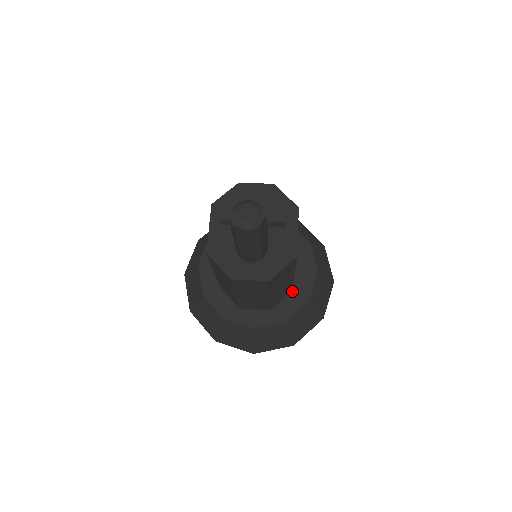
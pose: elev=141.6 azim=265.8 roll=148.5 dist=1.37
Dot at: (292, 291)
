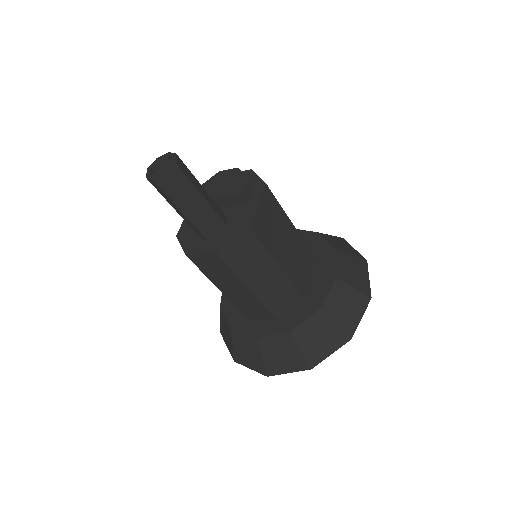
Dot at: (304, 300)
